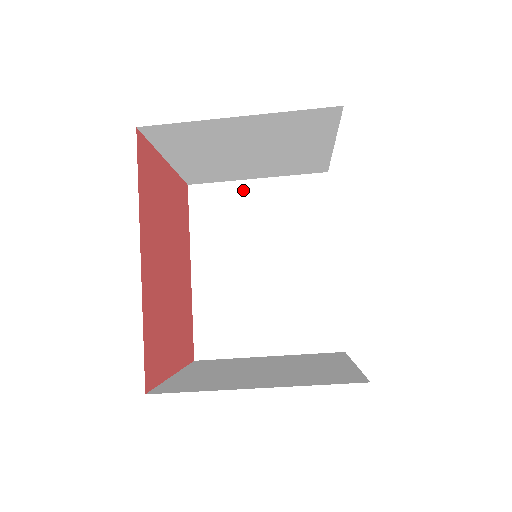
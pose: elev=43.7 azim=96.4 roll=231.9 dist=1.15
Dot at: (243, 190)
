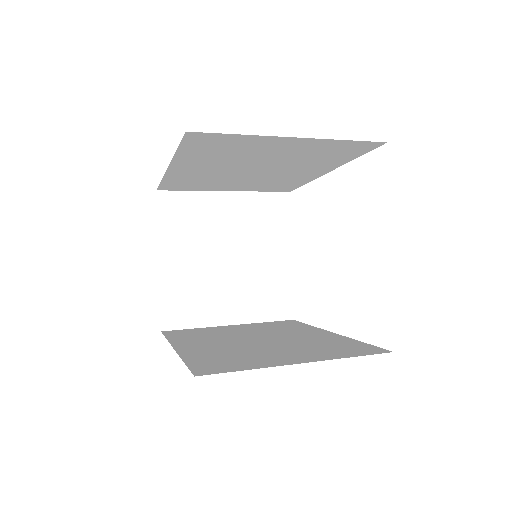
Dot at: (268, 142)
